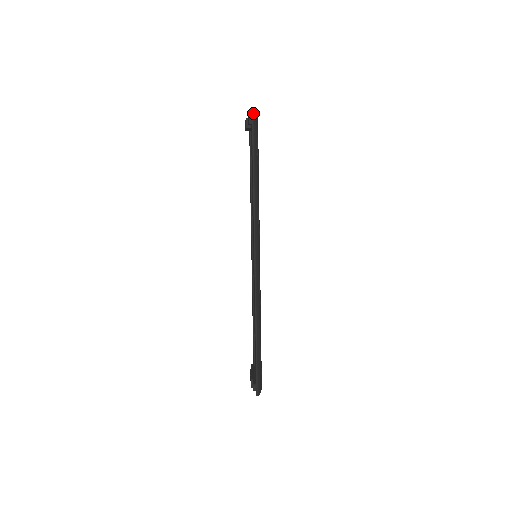
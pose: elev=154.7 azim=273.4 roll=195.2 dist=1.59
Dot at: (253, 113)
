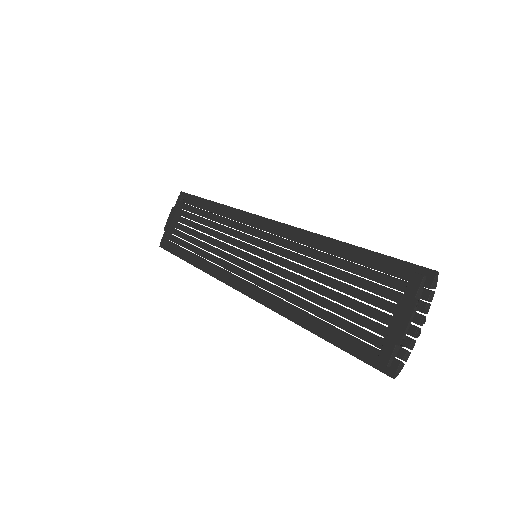
Dot at: (183, 192)
